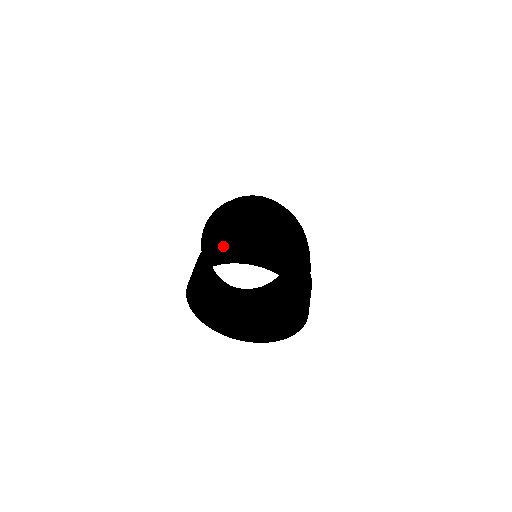
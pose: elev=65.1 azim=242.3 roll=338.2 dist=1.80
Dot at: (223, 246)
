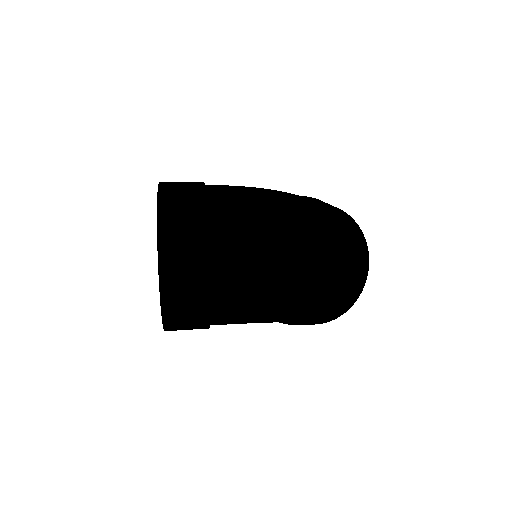
Dot at: (187, 186)
